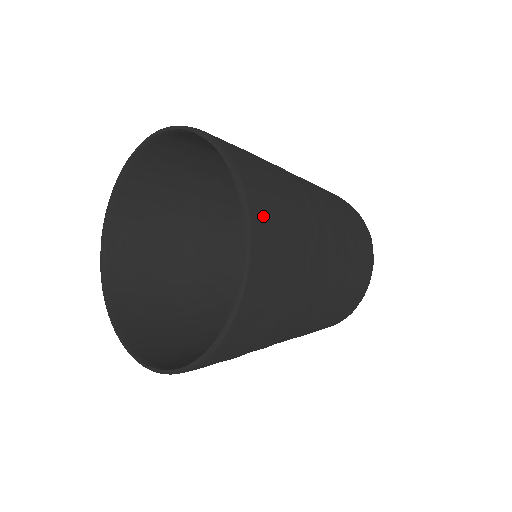
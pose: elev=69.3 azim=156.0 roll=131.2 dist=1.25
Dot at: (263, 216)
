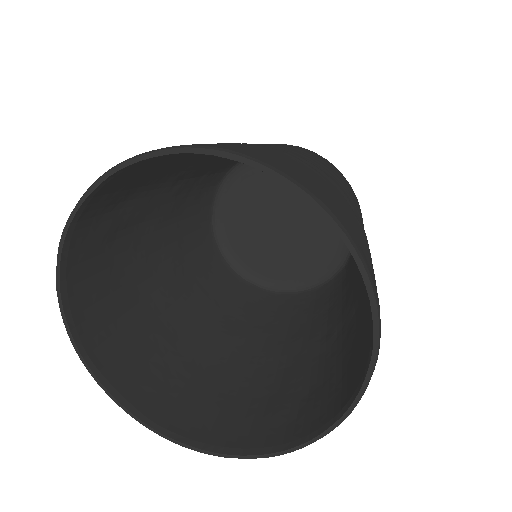
Dot at: occluded
